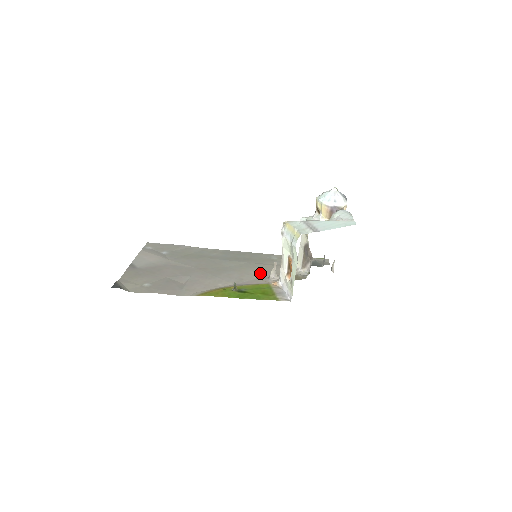
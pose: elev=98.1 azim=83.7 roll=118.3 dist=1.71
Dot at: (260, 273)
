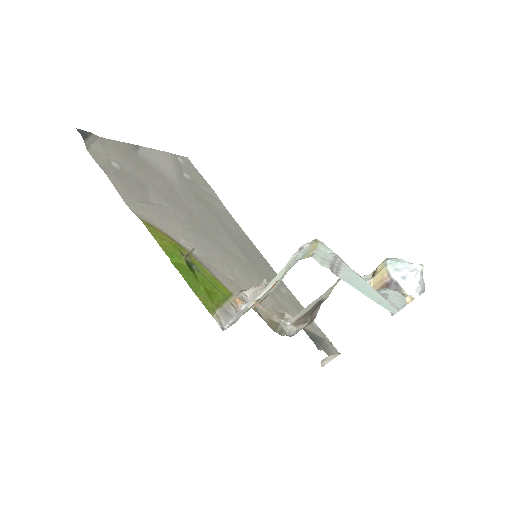
Dot at: (243, 280)
